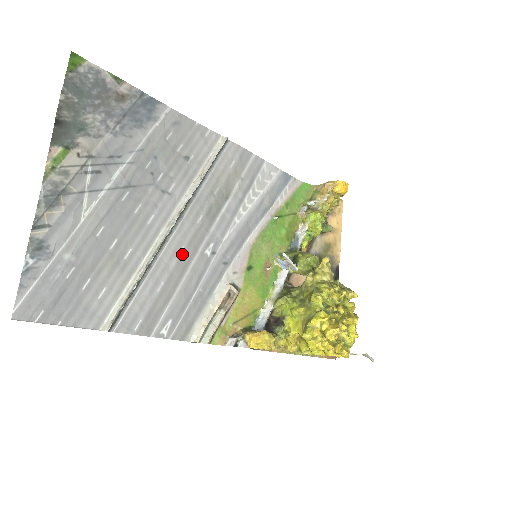
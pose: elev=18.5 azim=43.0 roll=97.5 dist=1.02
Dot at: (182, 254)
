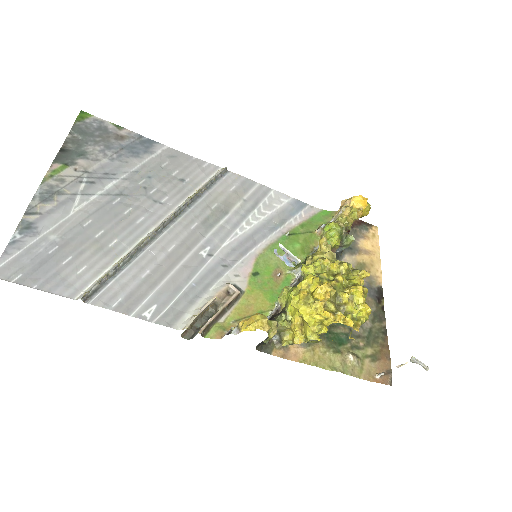
Dot at: (172, 251)
